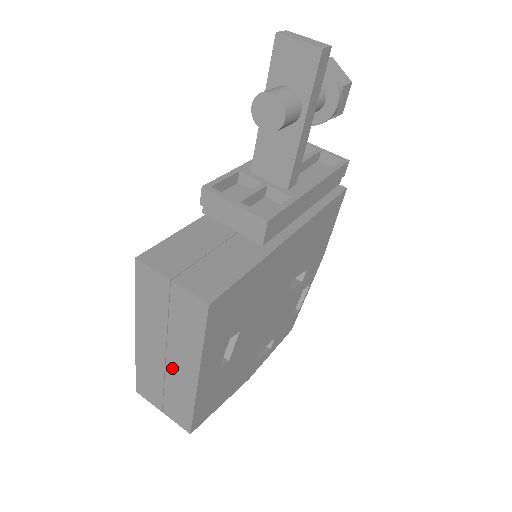
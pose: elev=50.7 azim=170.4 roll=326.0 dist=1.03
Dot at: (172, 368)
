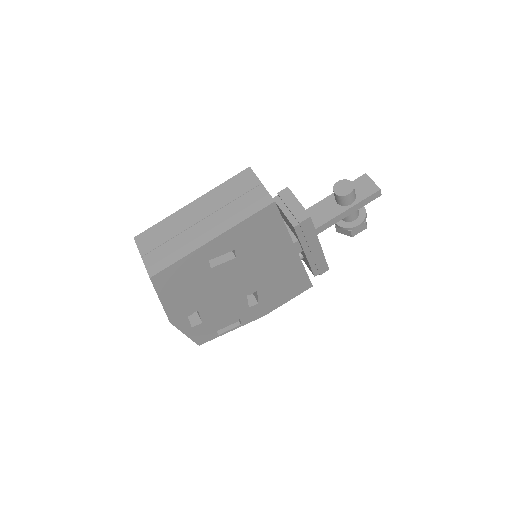
Dot at: (197, 228)
